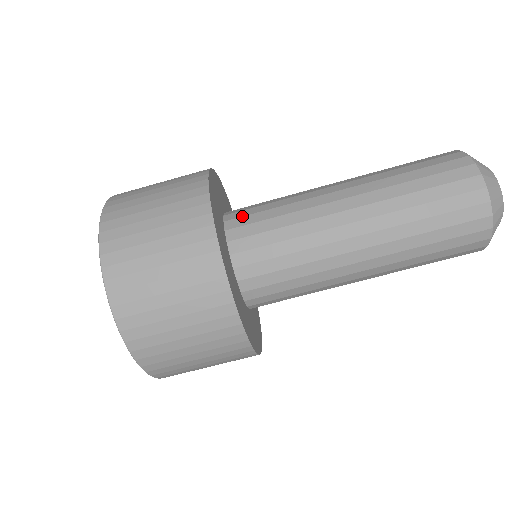
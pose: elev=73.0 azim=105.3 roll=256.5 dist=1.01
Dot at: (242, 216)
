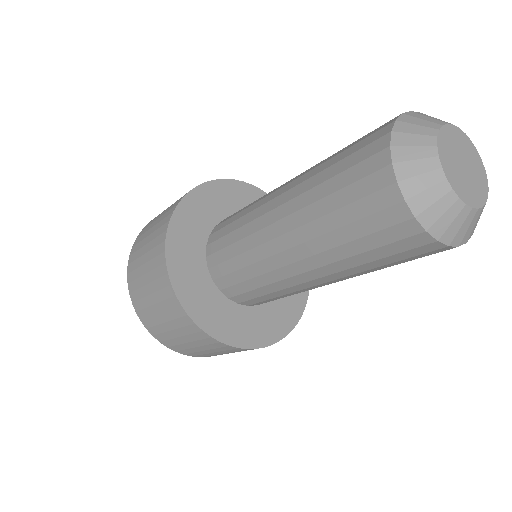
Dot at: (217, 264)
